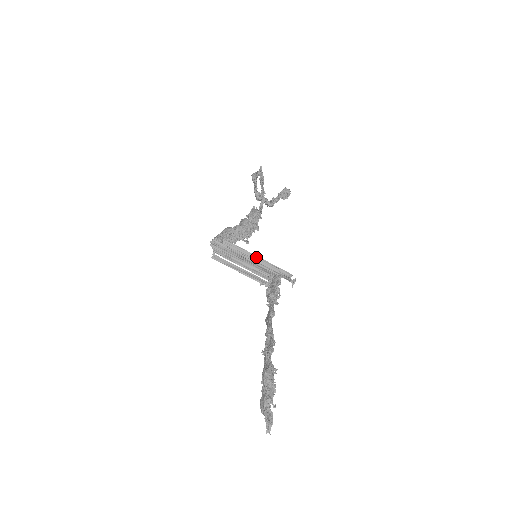
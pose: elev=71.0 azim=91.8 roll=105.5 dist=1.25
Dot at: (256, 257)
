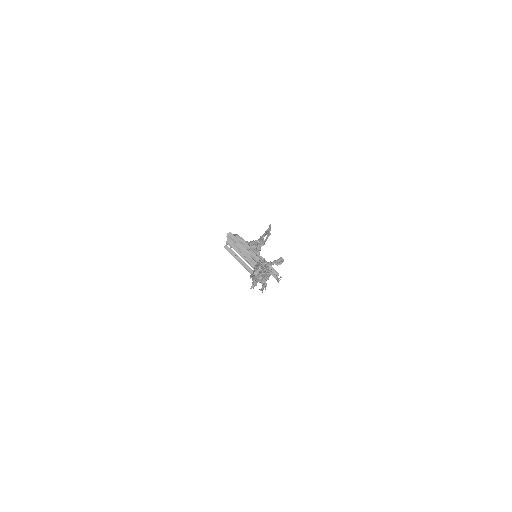
Dot at: (257, 253)
